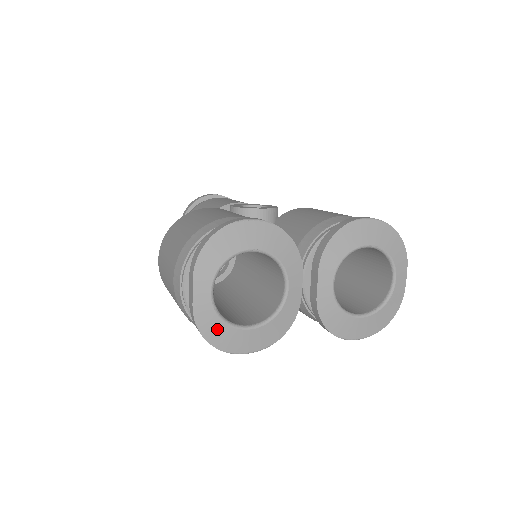
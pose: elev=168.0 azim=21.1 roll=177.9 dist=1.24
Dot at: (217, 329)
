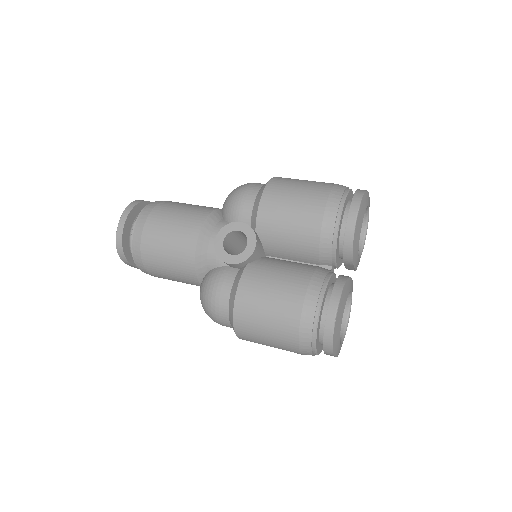
Dot at: occluded
